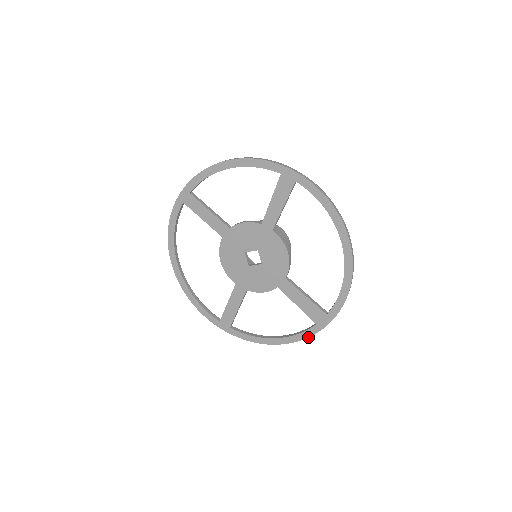
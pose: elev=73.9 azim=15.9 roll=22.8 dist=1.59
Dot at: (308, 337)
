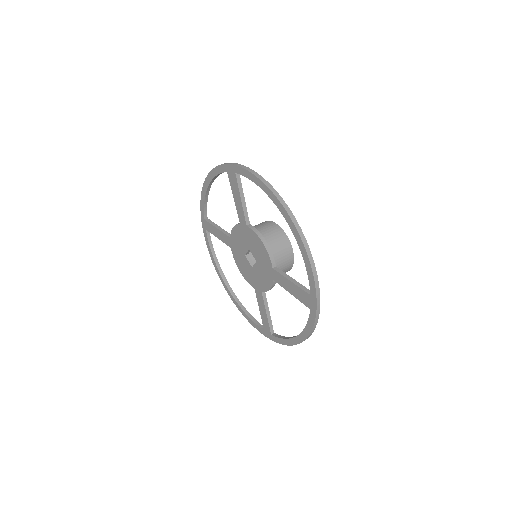
Dot at: (313, 326)
